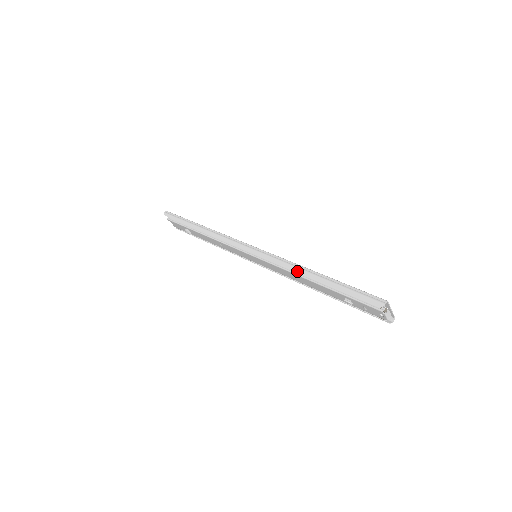
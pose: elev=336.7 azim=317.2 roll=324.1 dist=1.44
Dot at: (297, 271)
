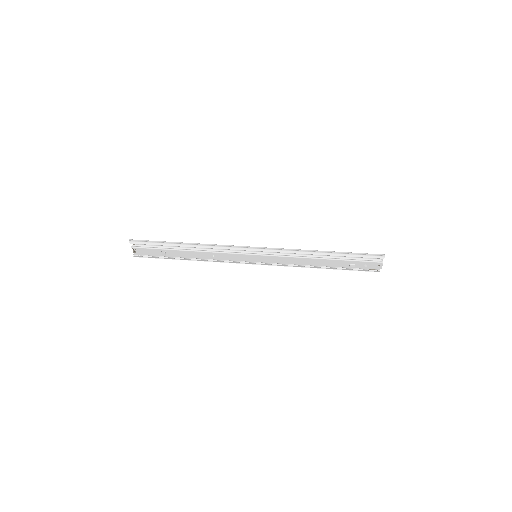
Dot at: (310, 254)
